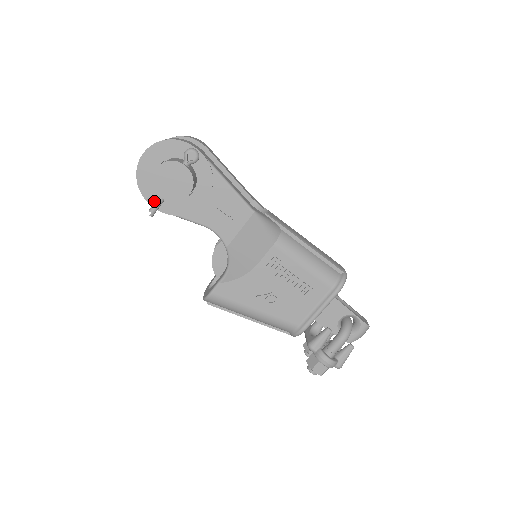
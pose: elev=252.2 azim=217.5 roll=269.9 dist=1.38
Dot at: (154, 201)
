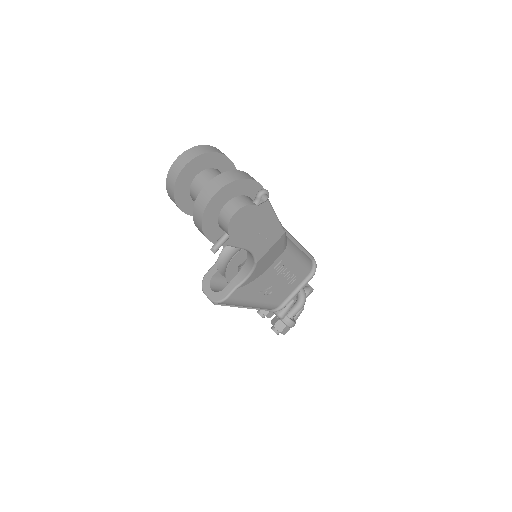
Dot at: (212, 236)
